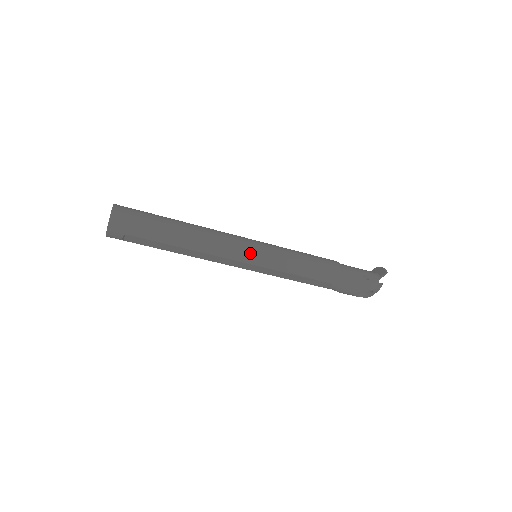
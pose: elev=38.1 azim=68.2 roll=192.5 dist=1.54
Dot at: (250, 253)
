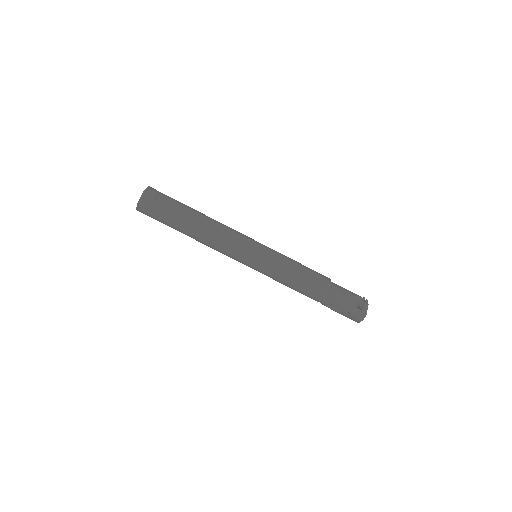
Dot at: occluded
